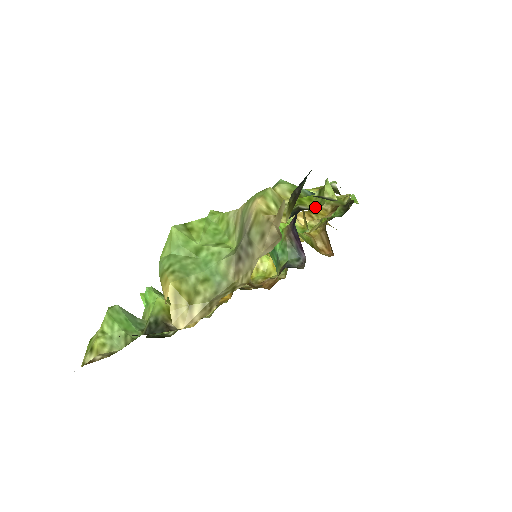
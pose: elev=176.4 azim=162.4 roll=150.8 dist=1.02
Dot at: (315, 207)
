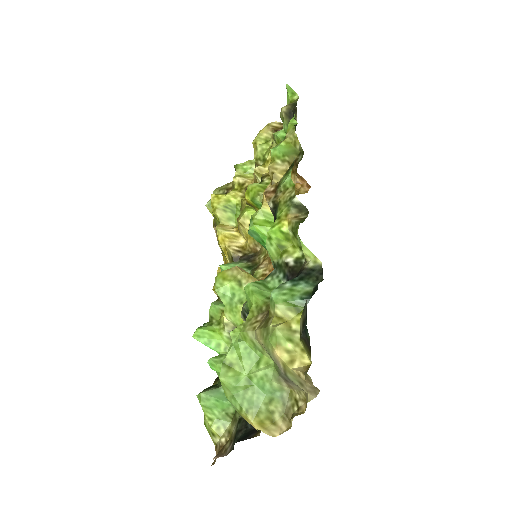
Dot at: (299, 252)
